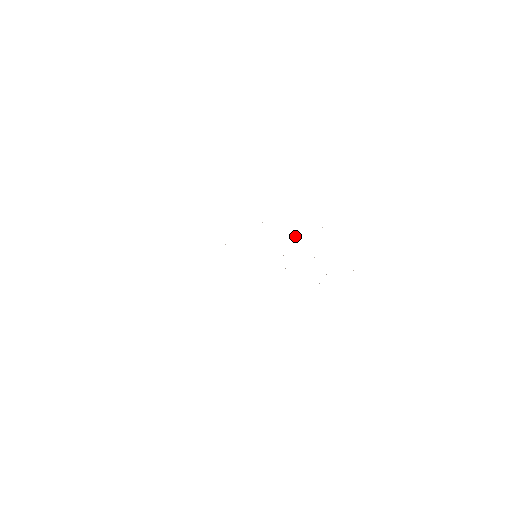
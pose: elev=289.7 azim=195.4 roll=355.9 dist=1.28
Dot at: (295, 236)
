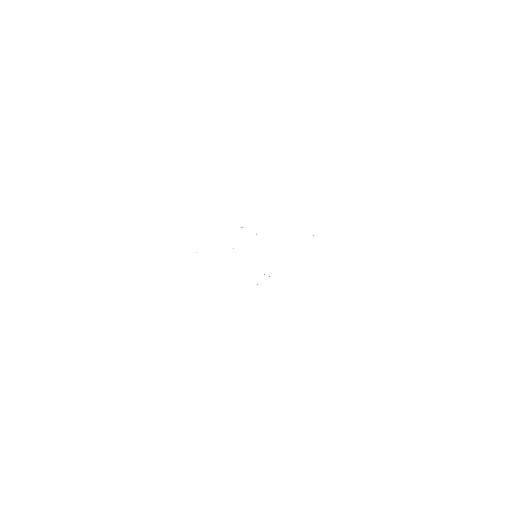
Dot at: occluded
